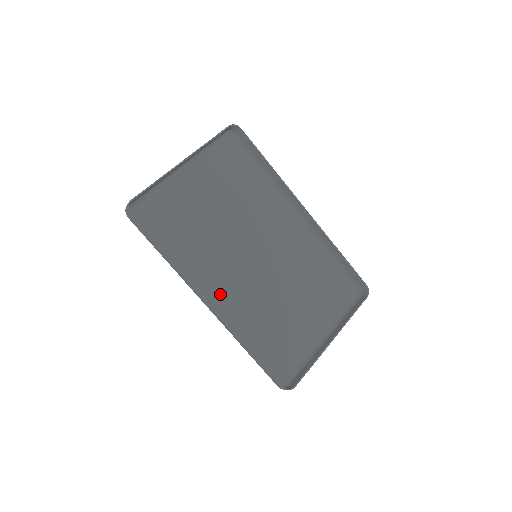
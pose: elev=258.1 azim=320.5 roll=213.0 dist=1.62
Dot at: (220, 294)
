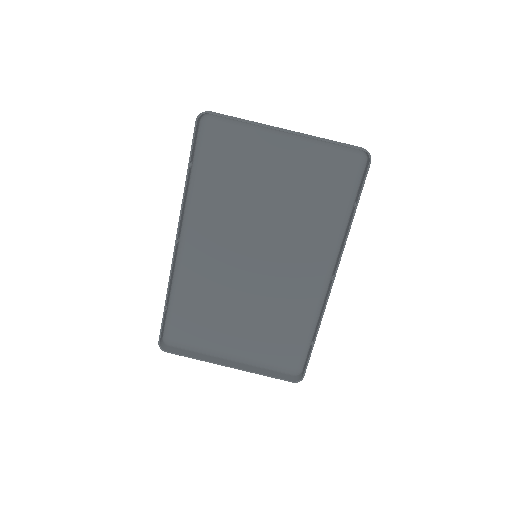
Dot at: (199, 244)
